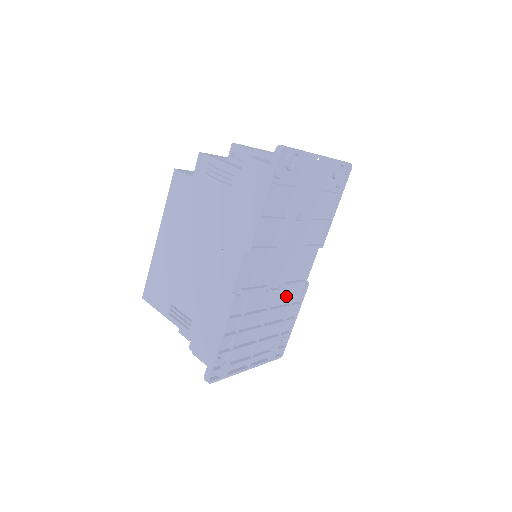
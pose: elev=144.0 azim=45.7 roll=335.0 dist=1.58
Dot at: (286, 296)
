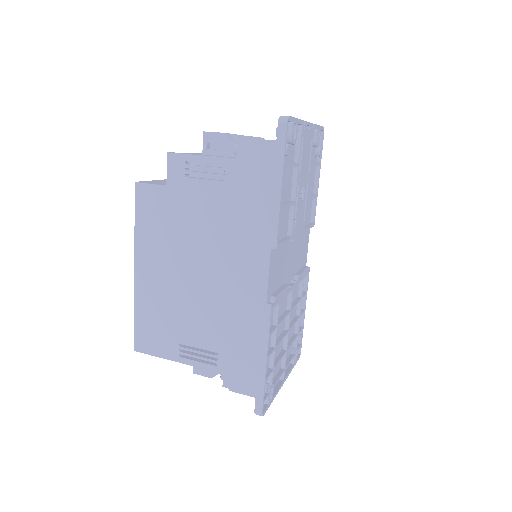
Dot at: (296, 289)
